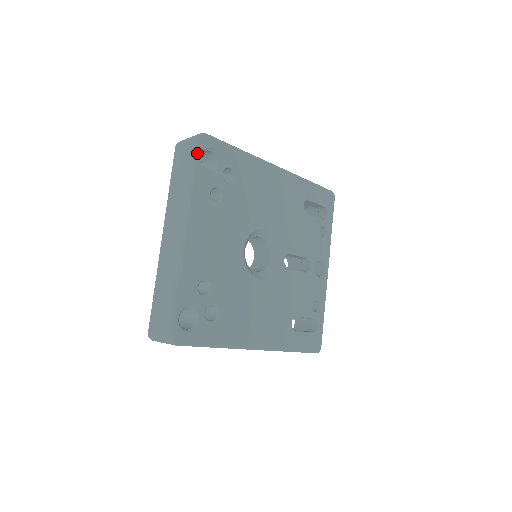
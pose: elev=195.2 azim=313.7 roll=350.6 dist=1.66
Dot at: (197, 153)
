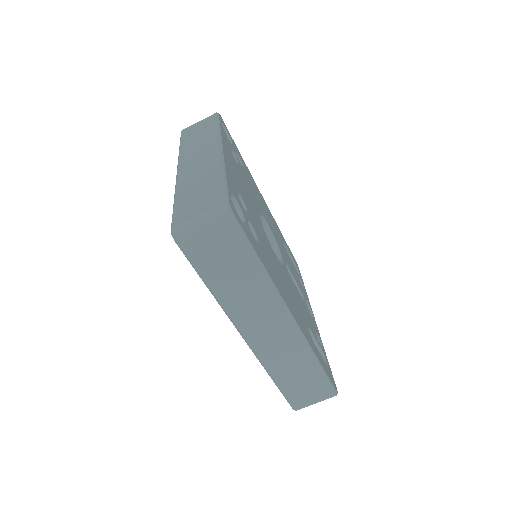
Dot at: (218, 118)
